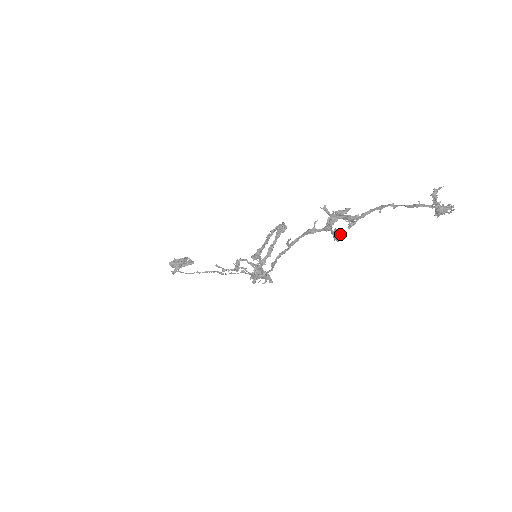
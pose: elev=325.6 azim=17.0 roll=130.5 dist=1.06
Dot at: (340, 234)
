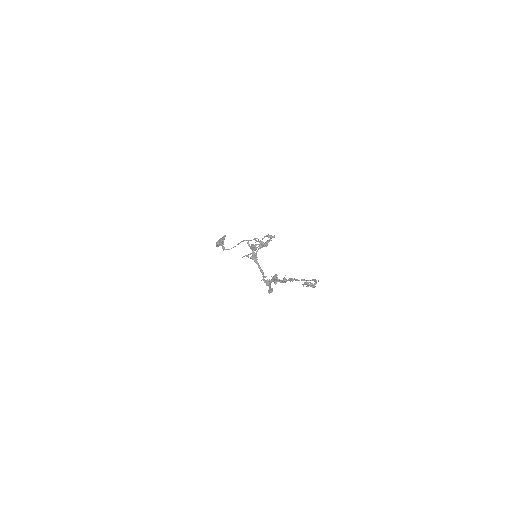
Dot at: occluded
